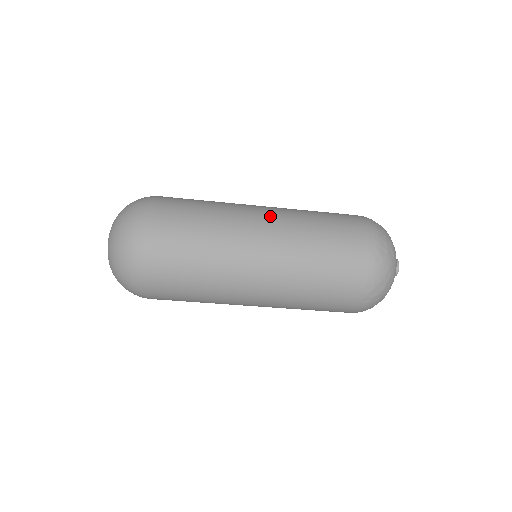
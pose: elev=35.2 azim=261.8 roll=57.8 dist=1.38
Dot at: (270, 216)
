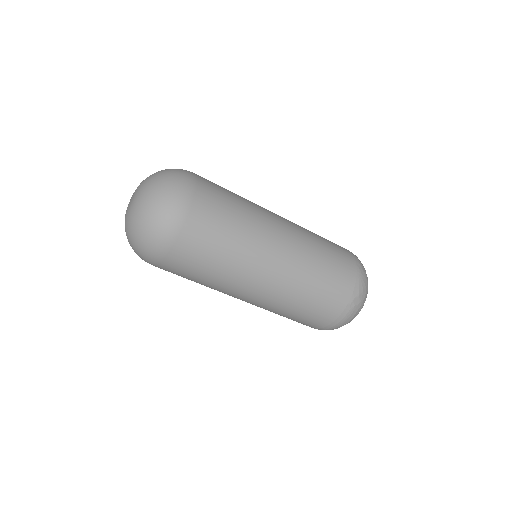
Dot at: (282, 217)
